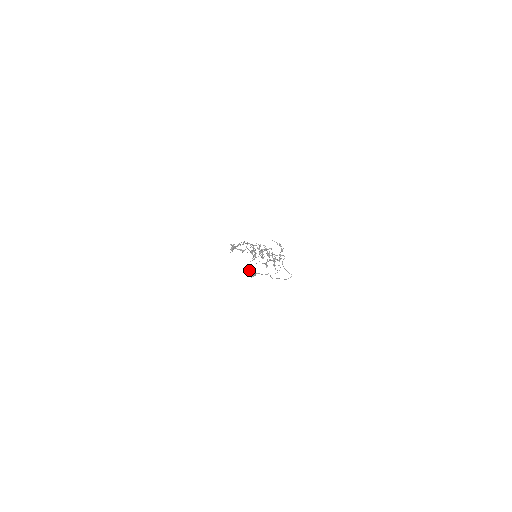
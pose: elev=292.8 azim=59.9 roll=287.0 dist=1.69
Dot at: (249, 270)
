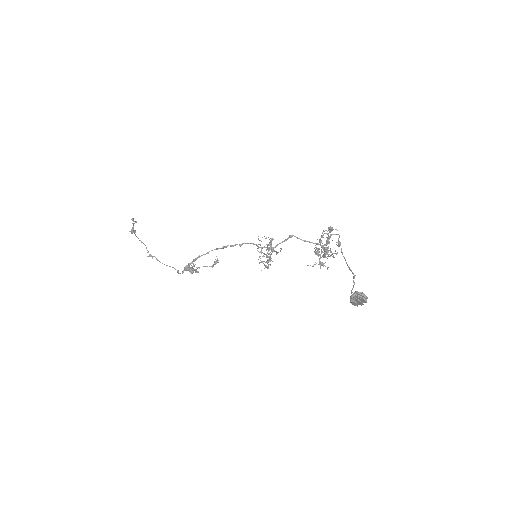
Dot at: (353, 301)
